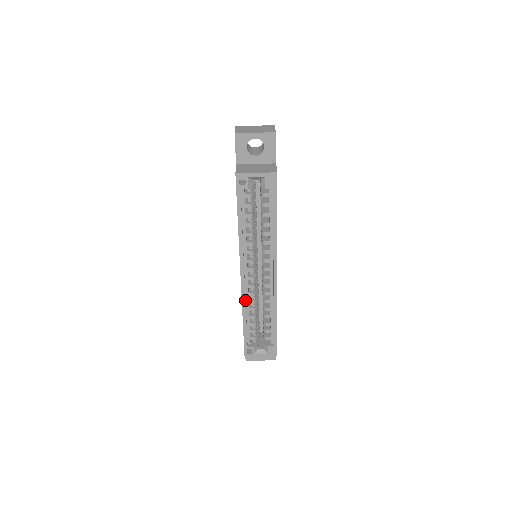
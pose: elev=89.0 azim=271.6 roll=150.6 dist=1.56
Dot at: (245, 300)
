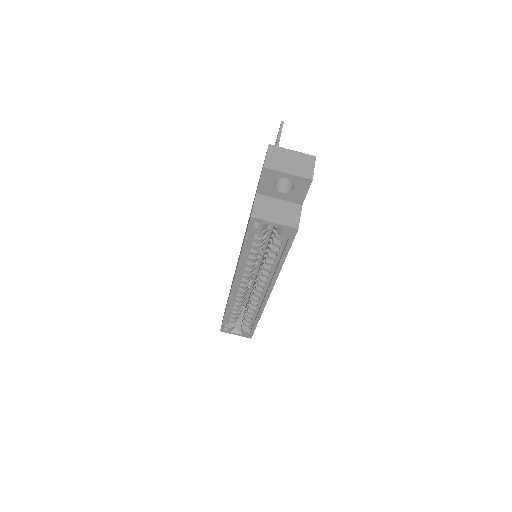
Dot at: occluded
